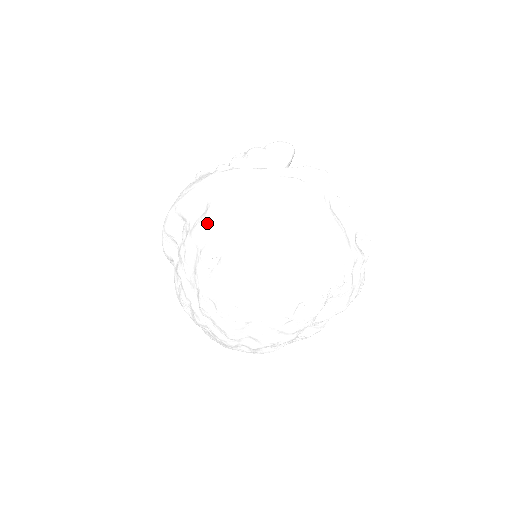
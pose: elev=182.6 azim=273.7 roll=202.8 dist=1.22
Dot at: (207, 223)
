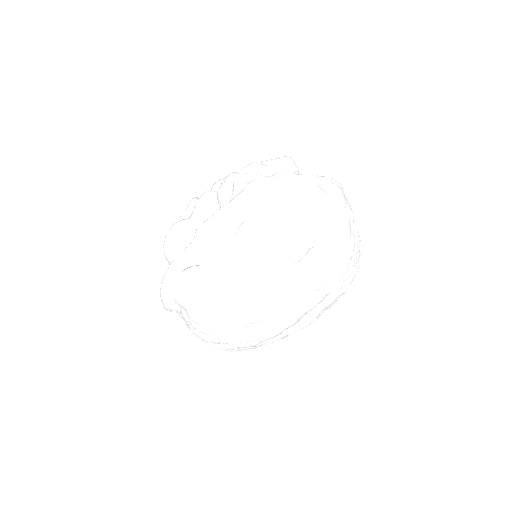
Dot at: (305, 218)
